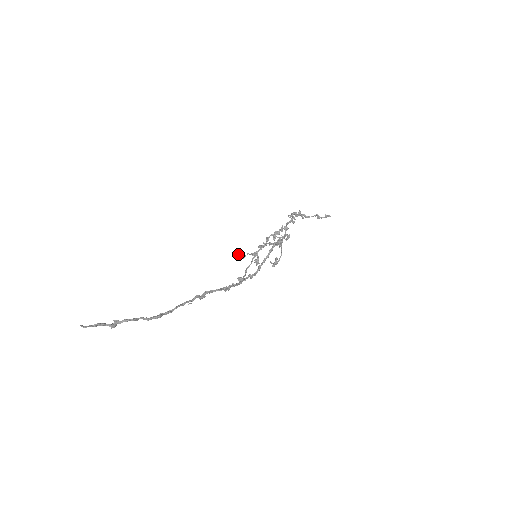
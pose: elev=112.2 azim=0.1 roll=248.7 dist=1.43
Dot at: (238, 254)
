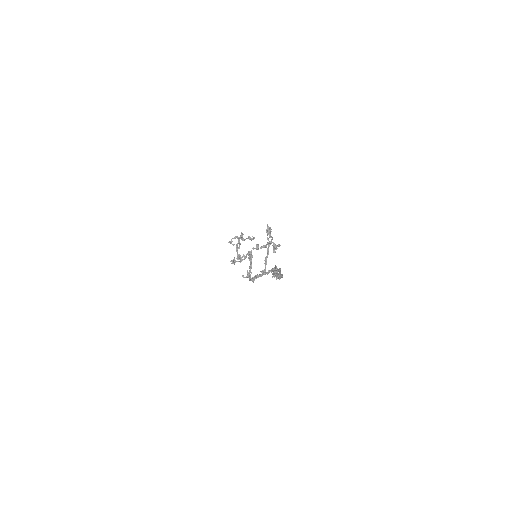
Dot at: (258, 247)
